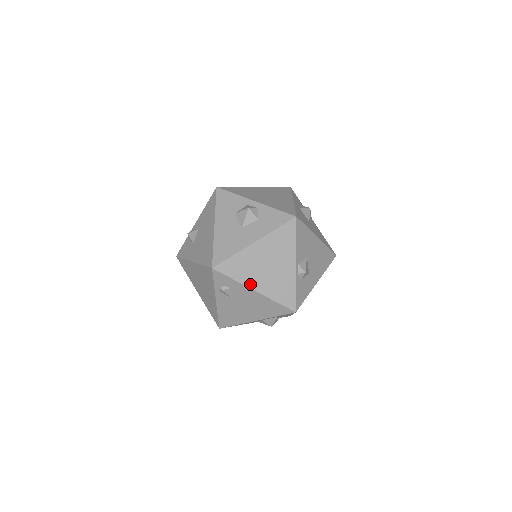
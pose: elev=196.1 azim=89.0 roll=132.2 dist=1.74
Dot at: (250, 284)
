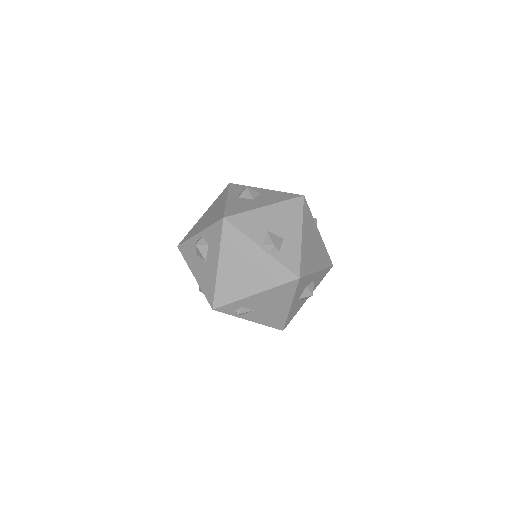
Dot at: (247, 294)
